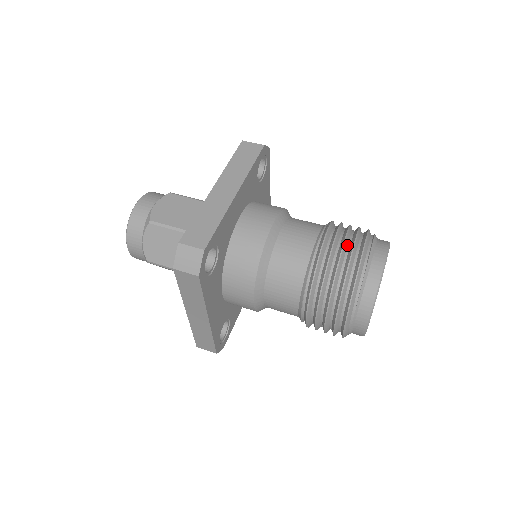
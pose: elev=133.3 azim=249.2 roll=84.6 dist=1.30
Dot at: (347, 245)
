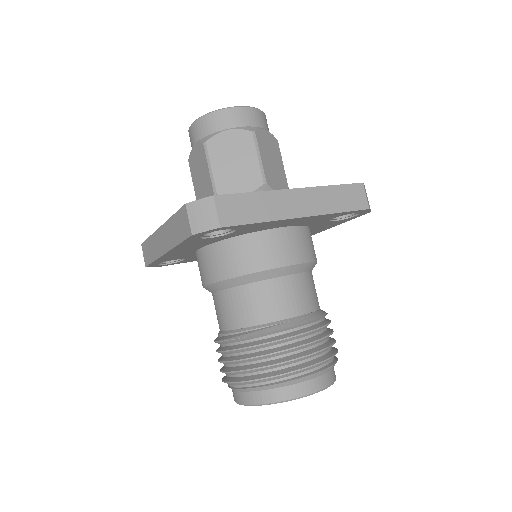
Dot at: (229, 364)
